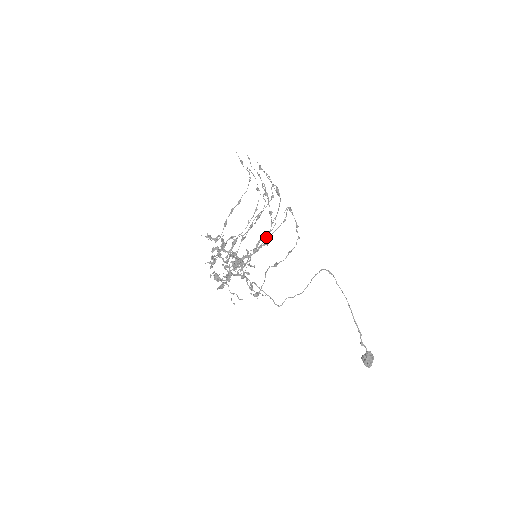
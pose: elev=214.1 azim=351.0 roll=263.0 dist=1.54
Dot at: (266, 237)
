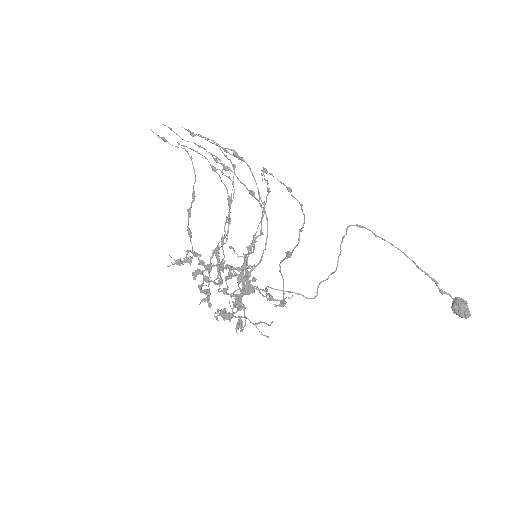
Dot at: occluded
